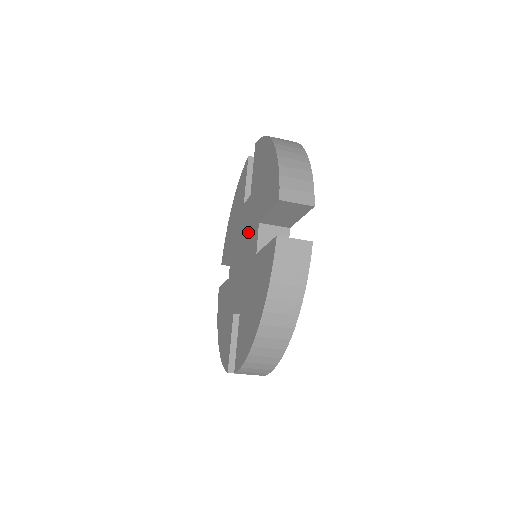
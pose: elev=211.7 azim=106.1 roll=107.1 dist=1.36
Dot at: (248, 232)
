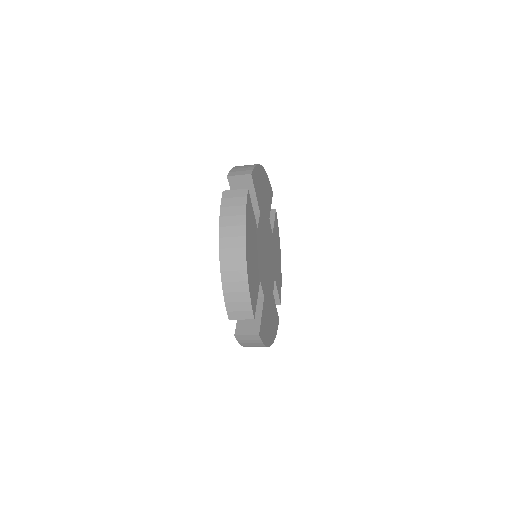
Dot at: occluded
